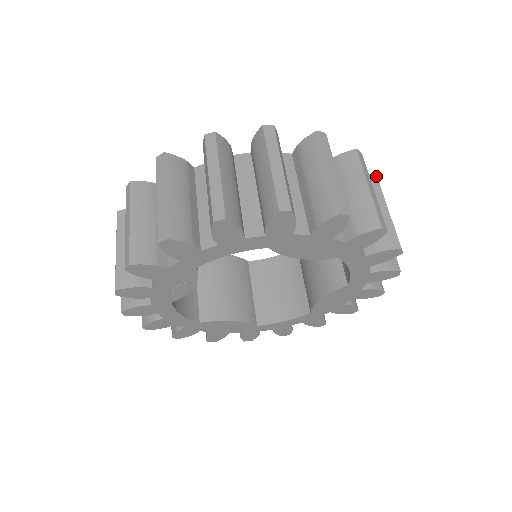
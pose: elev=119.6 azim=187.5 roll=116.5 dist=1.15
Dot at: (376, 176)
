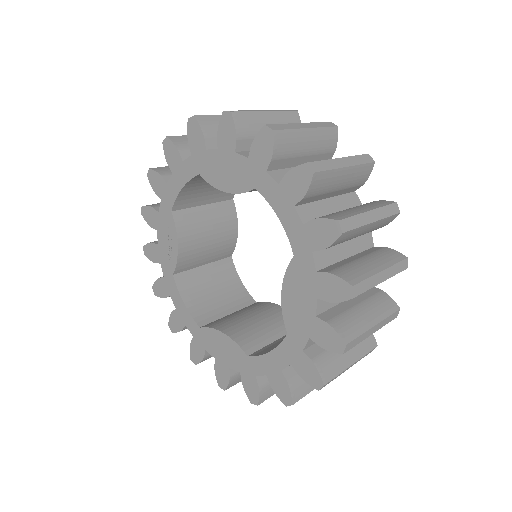
Dot at: (366, 154)
